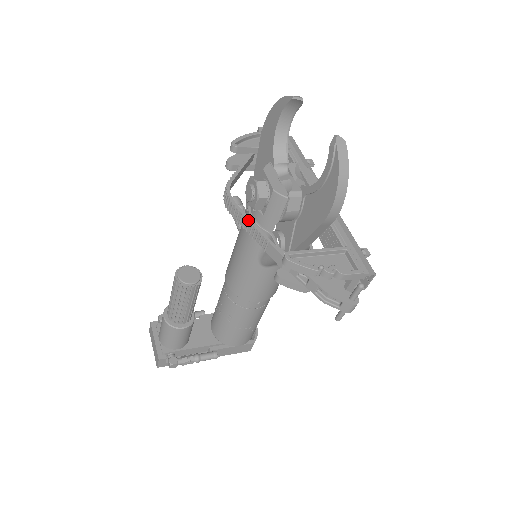
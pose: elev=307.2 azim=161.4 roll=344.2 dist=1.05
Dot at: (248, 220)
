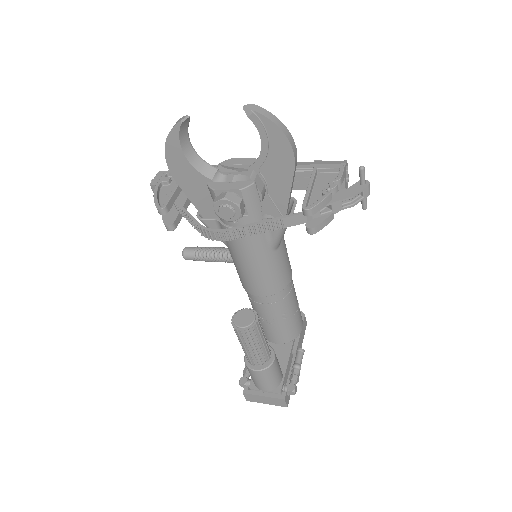
Dot at: (251, 226)
